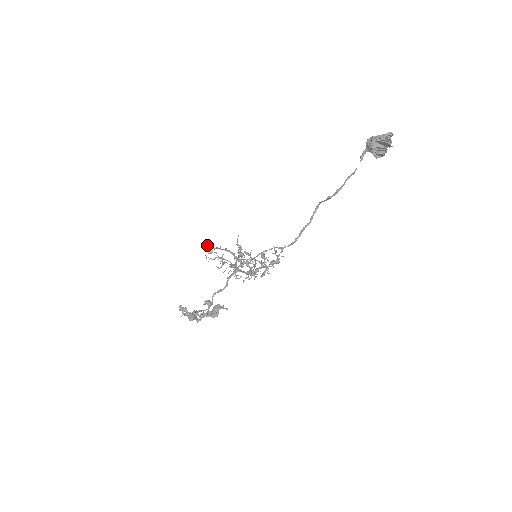
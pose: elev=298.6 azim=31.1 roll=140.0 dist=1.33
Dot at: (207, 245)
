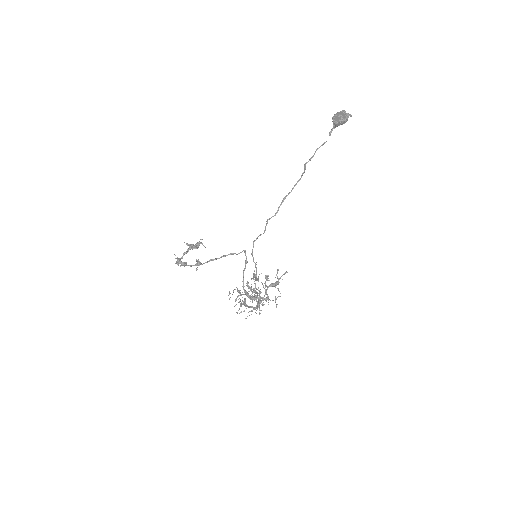
Dot at: (237, 296)
